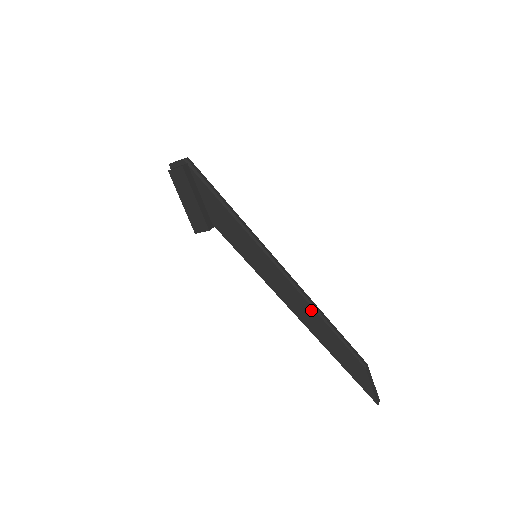
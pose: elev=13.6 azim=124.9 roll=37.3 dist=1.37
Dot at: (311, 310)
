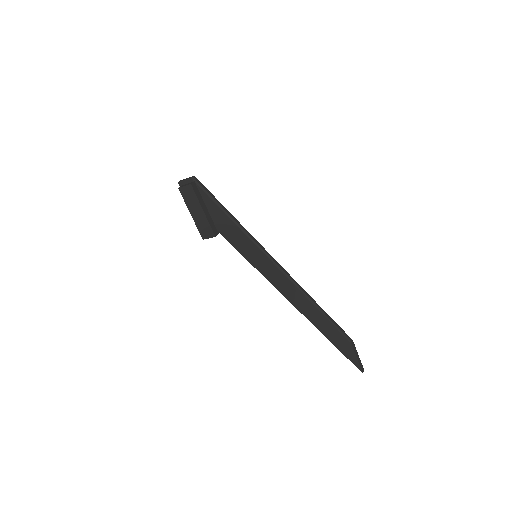
Dot at: (304, 298)
